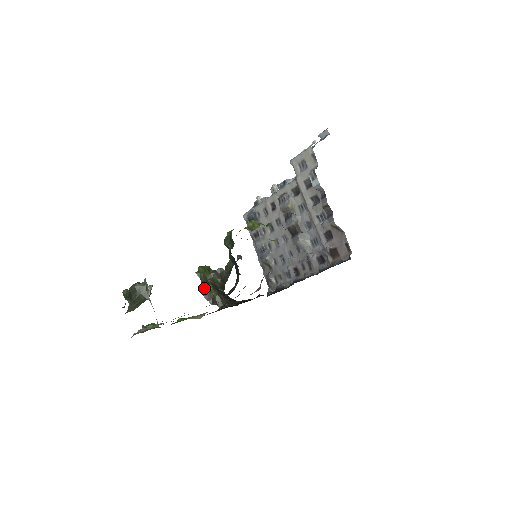
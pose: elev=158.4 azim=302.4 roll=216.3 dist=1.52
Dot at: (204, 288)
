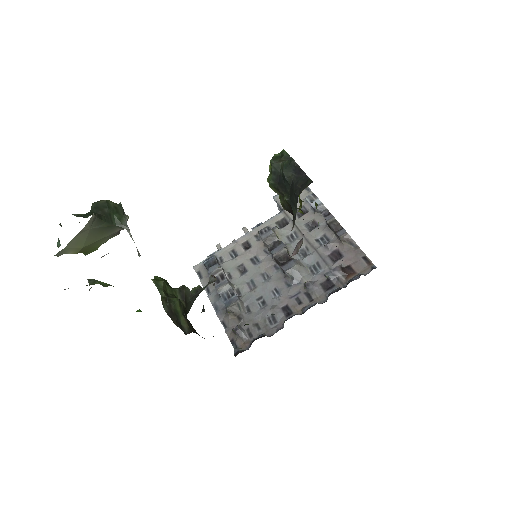
Dot at: (165, 299)
